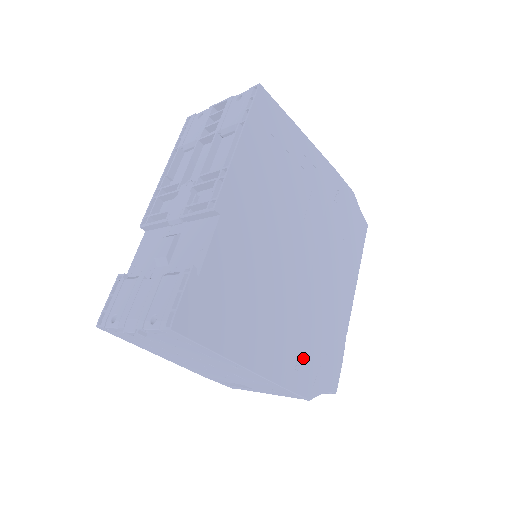
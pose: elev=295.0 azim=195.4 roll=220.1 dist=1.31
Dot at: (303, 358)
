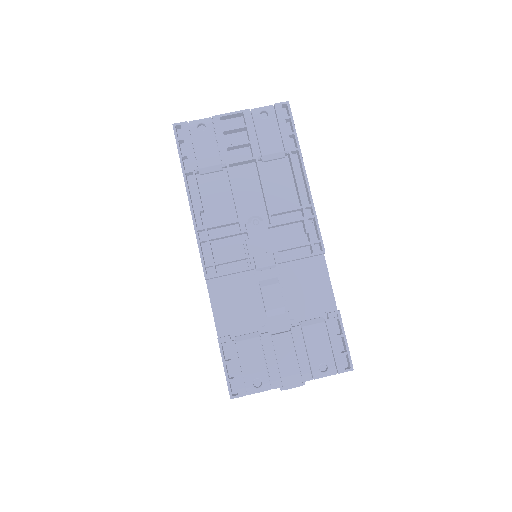
Dot at: occluded
